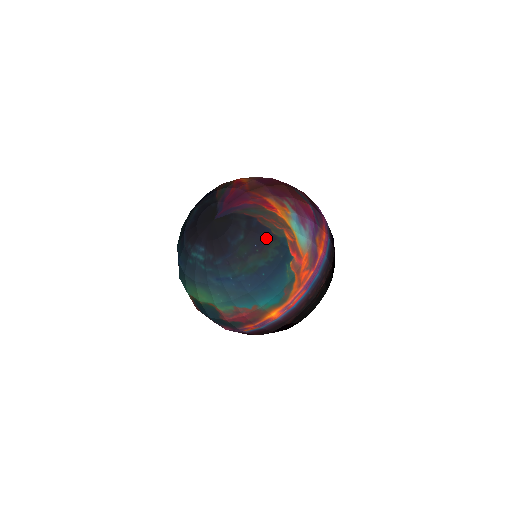
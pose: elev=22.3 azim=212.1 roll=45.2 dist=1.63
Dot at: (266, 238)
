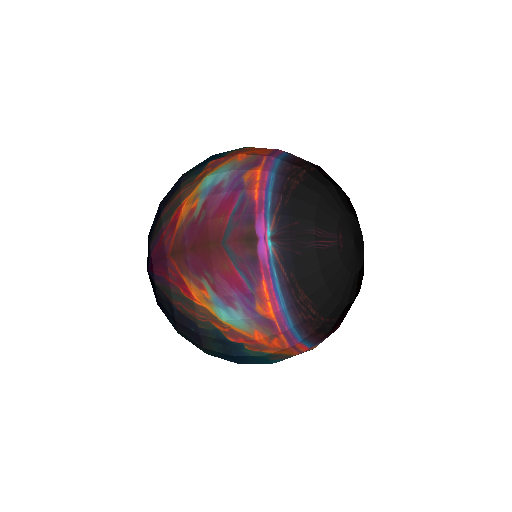
Dot at: (196, 333)
